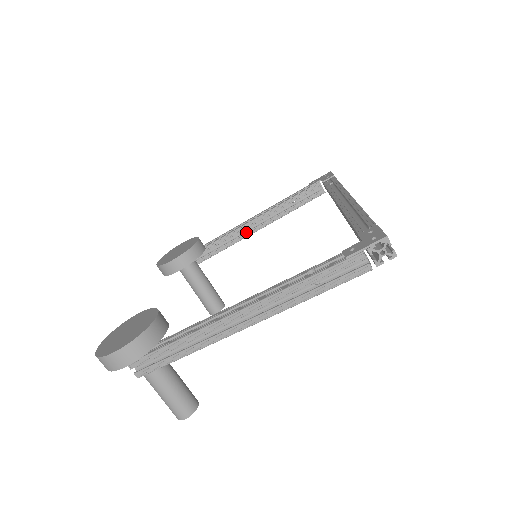
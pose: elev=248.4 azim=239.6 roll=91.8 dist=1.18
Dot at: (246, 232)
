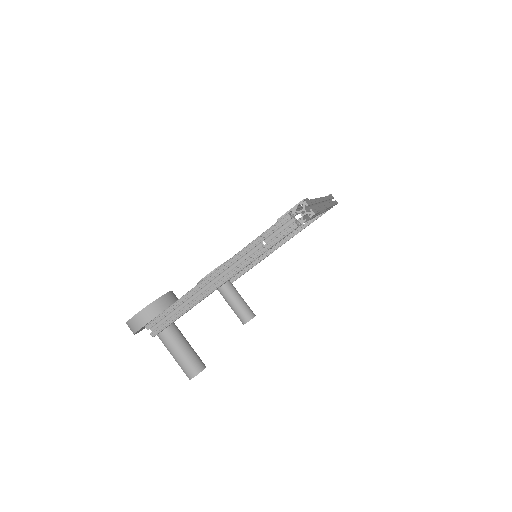
Dot at: (267, 252)
